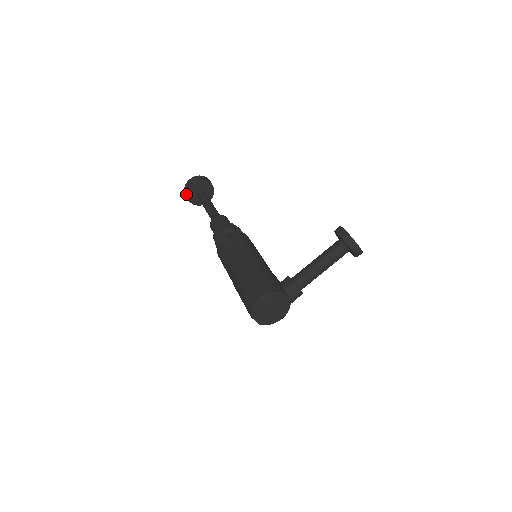
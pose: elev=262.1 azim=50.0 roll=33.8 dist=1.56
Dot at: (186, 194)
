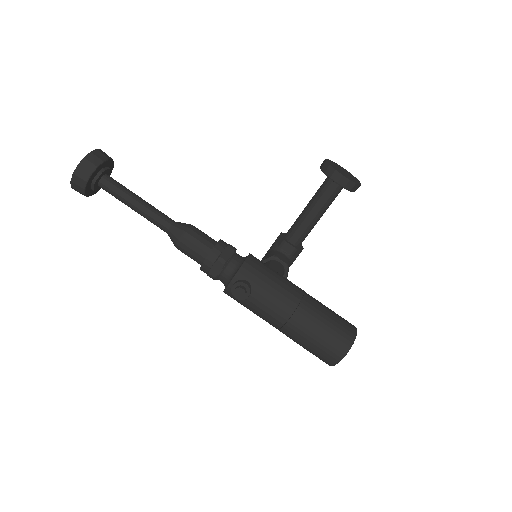
Dot at: (82, 194)
